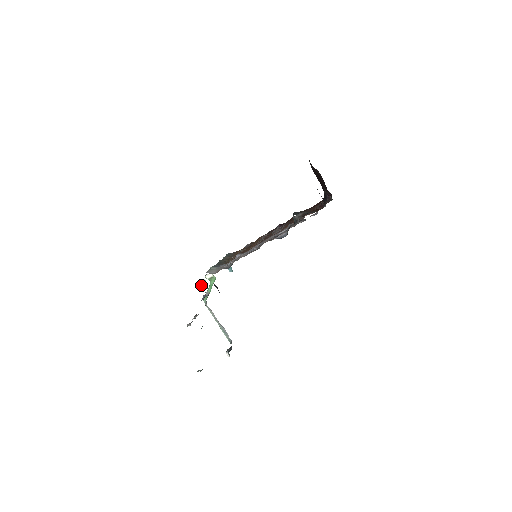
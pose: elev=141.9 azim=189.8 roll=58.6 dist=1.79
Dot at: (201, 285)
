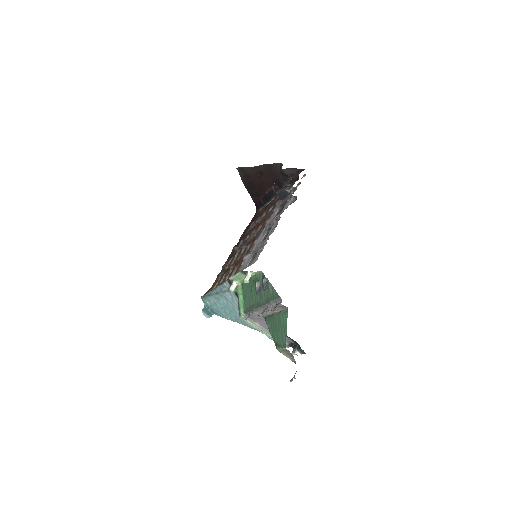
Dot at: (248, 280)
